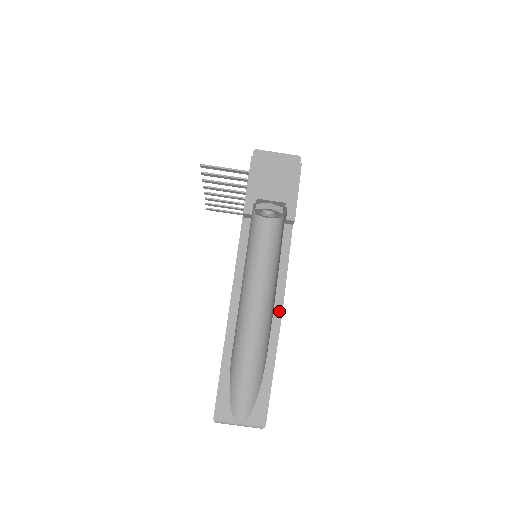
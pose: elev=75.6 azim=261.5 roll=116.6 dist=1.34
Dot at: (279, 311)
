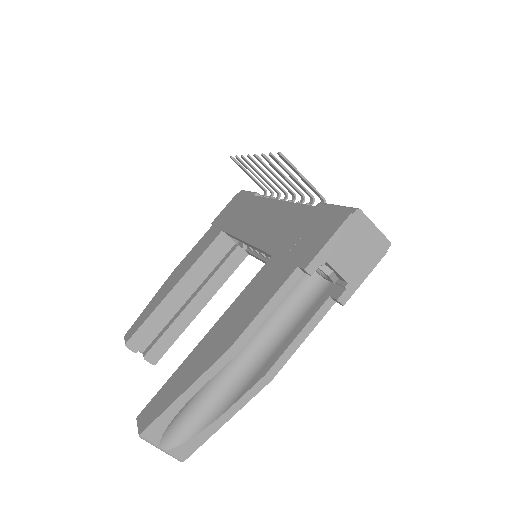
Dot at: (270, 378)
